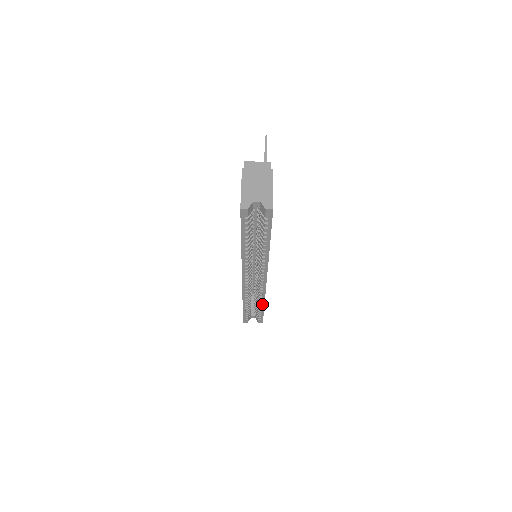
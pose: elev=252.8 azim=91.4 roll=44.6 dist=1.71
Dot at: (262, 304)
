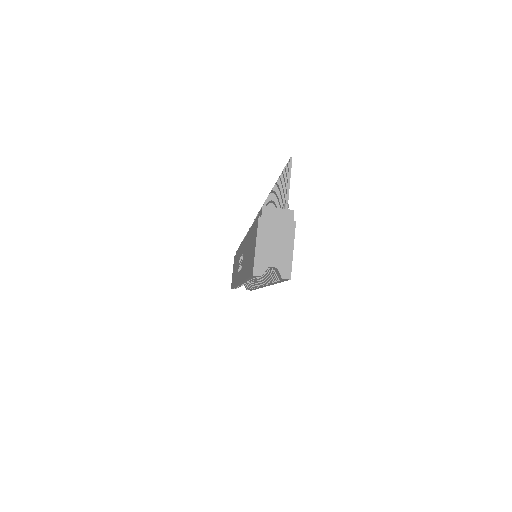
Dot at: occluded
